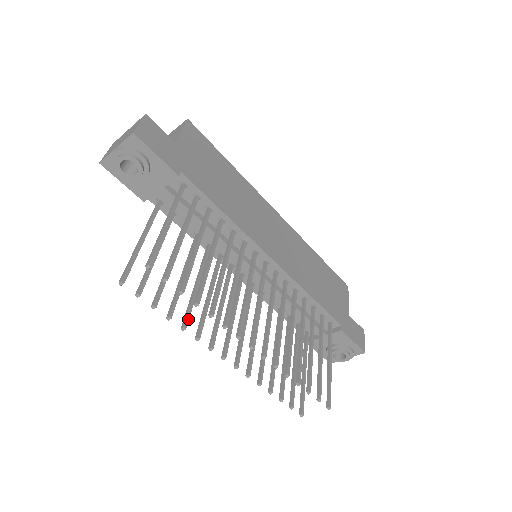
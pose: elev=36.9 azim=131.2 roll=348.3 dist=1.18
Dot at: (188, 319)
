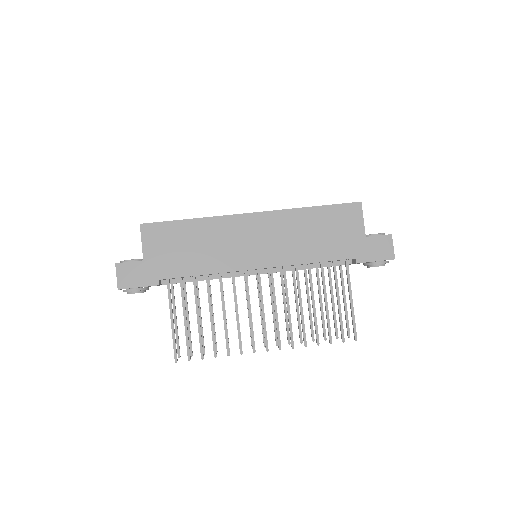
Dot at: occluded
